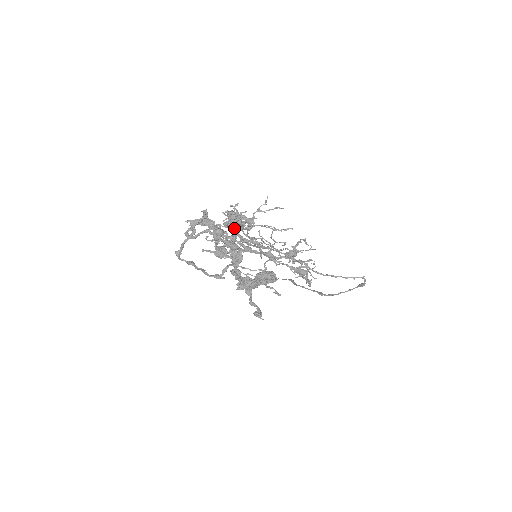
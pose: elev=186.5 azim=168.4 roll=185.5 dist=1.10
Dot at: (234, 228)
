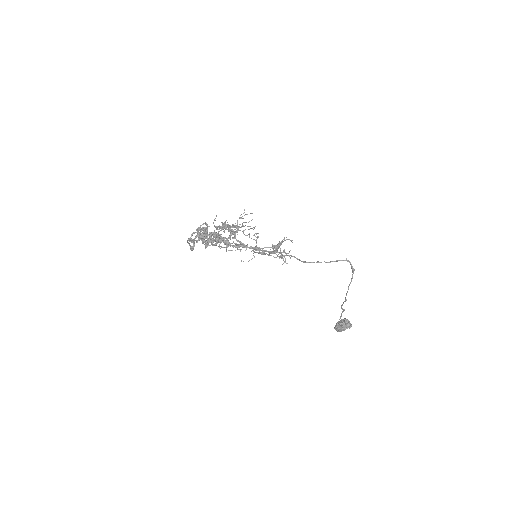
Dot at: (221, 228)
